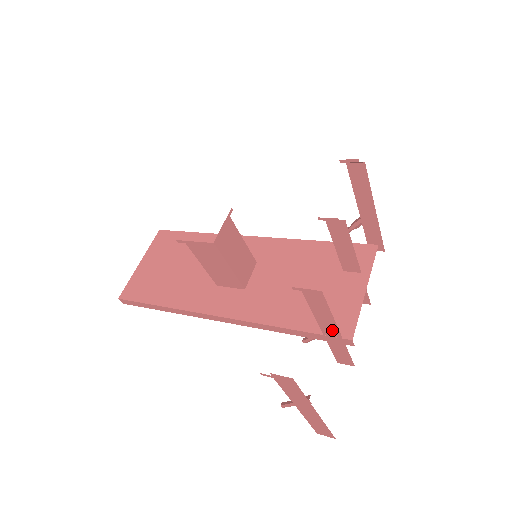
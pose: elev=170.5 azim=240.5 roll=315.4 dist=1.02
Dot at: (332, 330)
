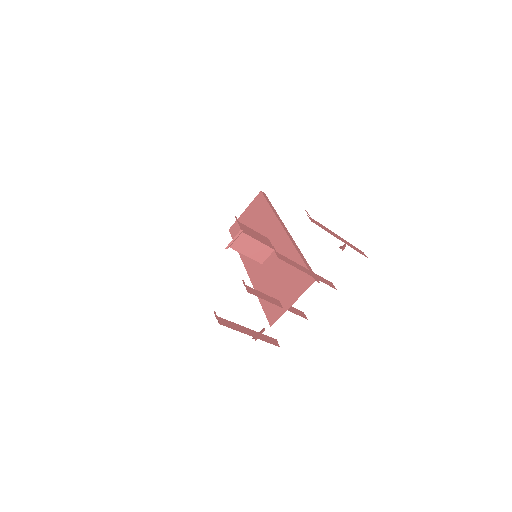
Dot at: occluded
